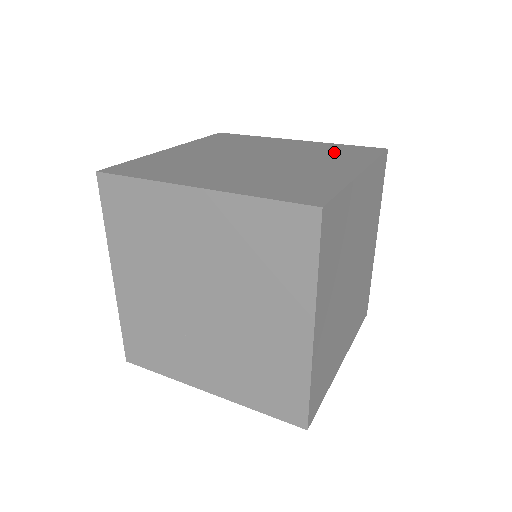
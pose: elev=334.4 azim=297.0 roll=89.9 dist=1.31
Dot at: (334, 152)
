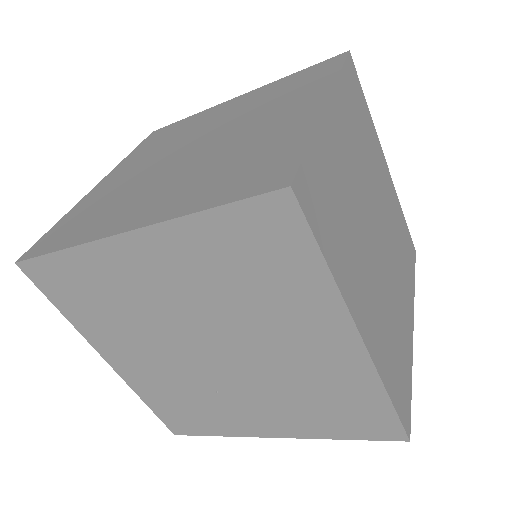
Dot at: (285, 90)
